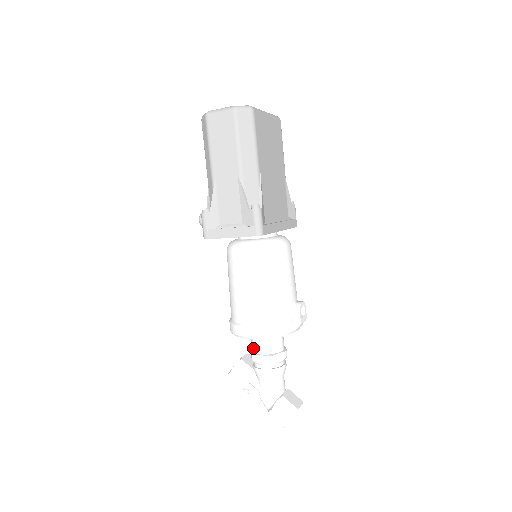
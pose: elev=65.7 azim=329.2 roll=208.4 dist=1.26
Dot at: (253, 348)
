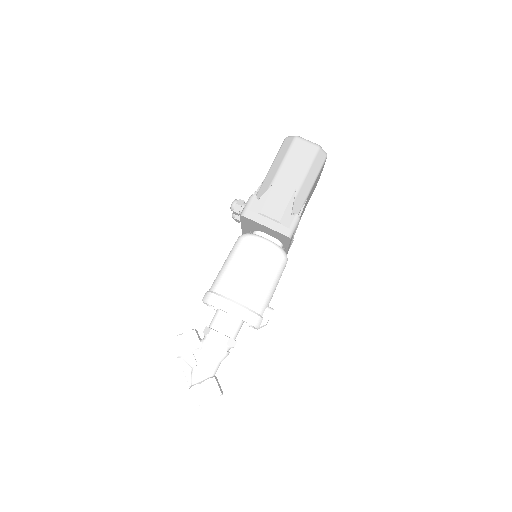
Dot at: (214, 324)
